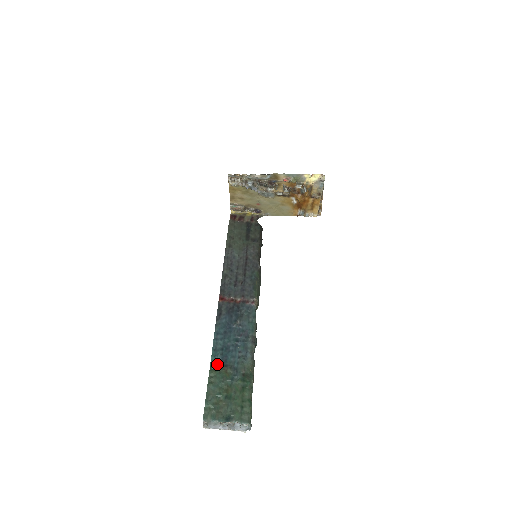
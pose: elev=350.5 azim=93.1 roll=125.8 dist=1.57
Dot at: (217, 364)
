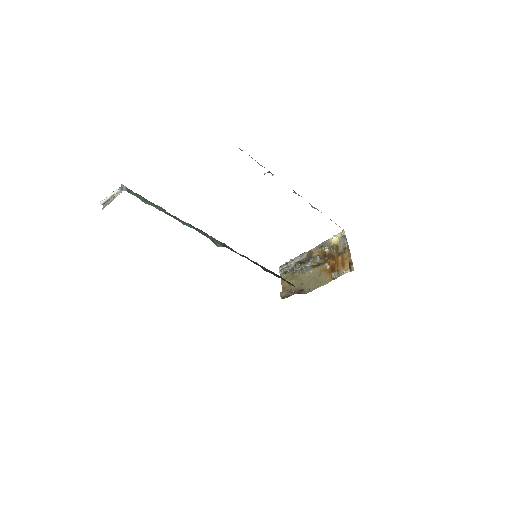
Dot at: occluded
